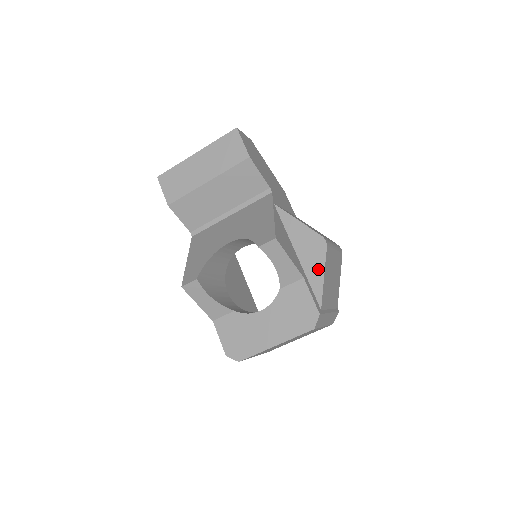
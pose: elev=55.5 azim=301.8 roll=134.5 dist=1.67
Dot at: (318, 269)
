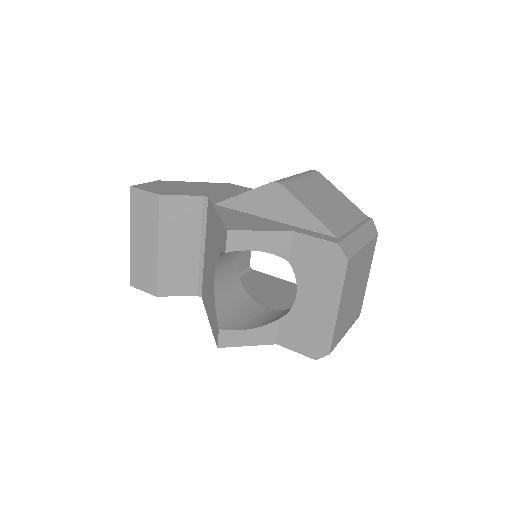
Dot at: (298, 210)
